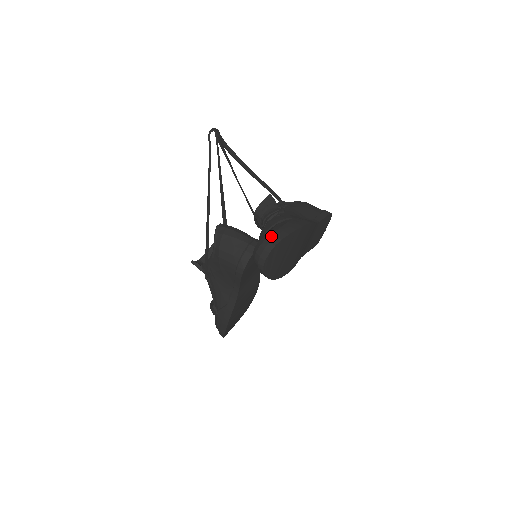
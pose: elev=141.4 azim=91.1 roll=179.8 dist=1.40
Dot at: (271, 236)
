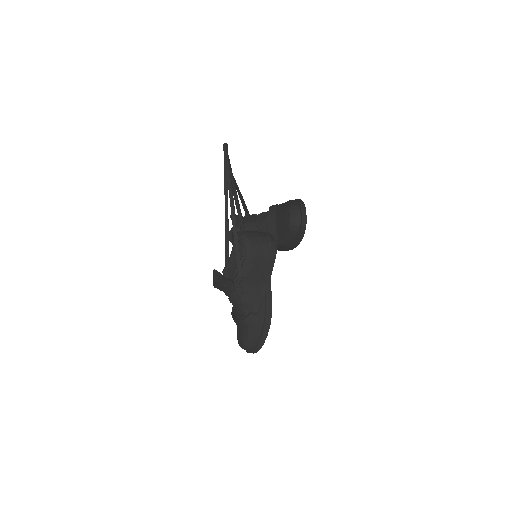
Dot at: (294, 204)
